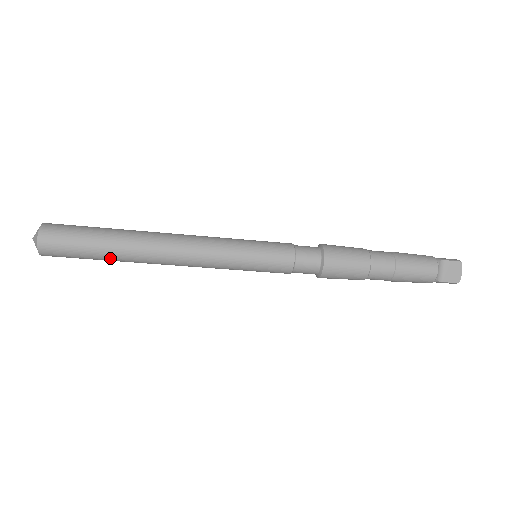
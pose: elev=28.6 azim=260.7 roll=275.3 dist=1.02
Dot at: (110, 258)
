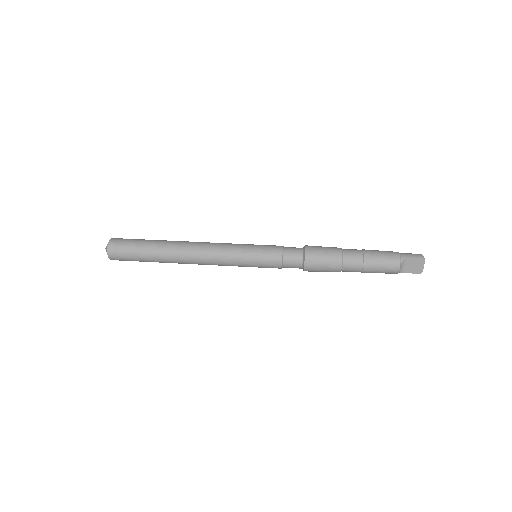
Dot at: occluded
